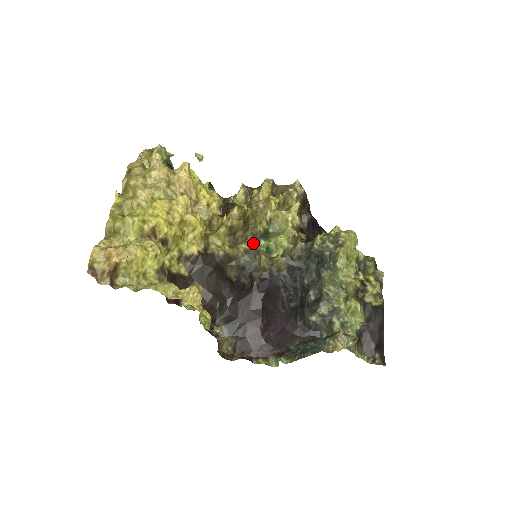
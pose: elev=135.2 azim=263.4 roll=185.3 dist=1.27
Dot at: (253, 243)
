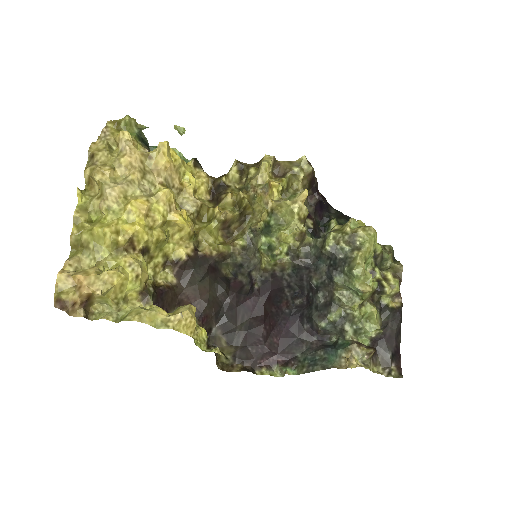
Dot at: (252, 239)
